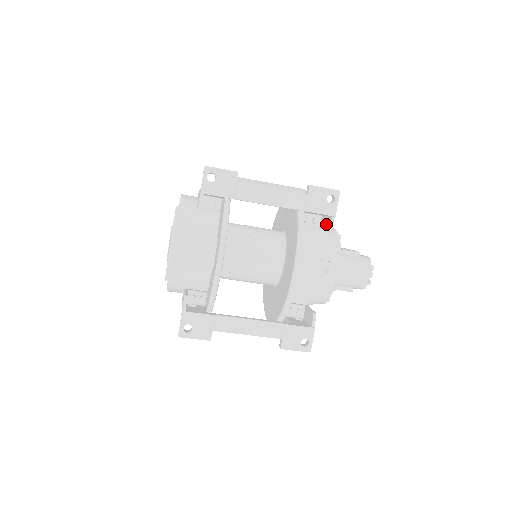
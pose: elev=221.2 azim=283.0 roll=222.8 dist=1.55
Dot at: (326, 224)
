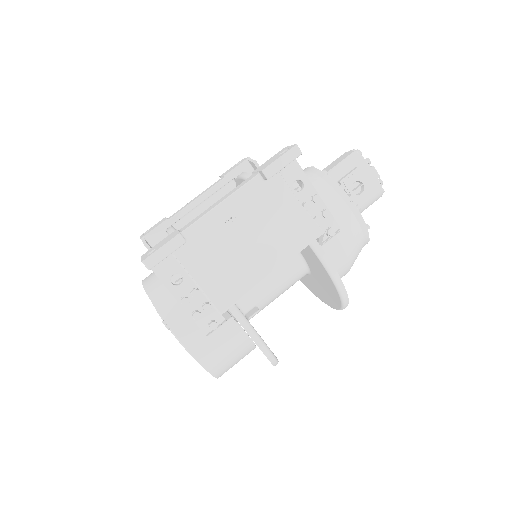
Dot at: occluded
